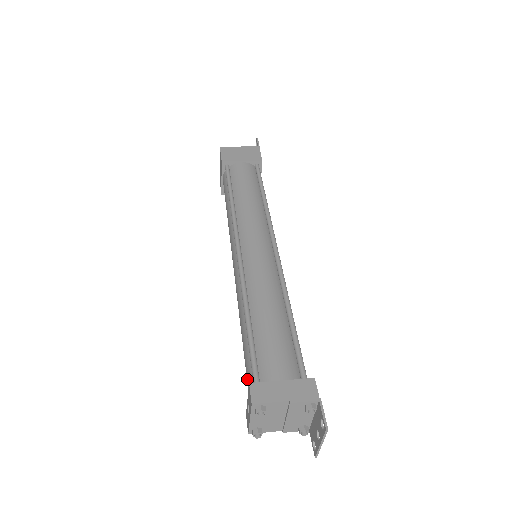
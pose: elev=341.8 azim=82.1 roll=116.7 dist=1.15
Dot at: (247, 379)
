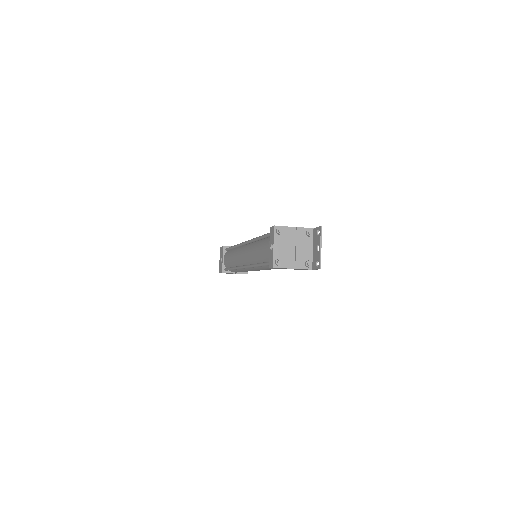
Dot at: (267, 247)
